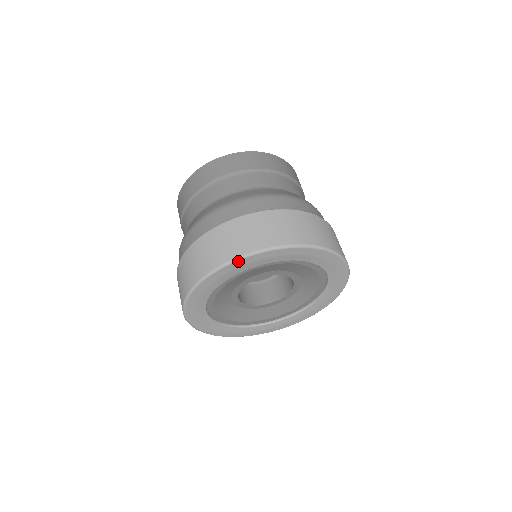
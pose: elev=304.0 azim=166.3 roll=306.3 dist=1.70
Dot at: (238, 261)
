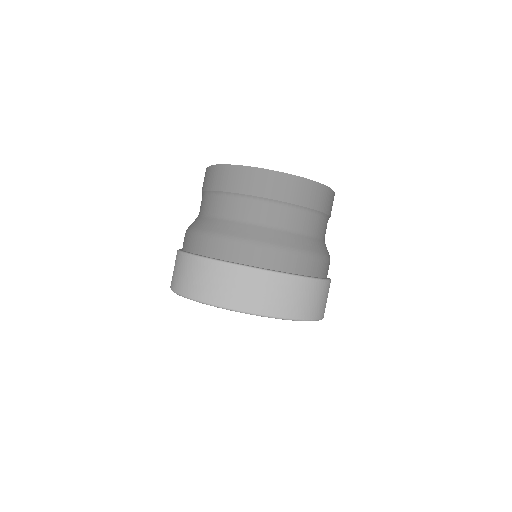
Dot at: occluded
